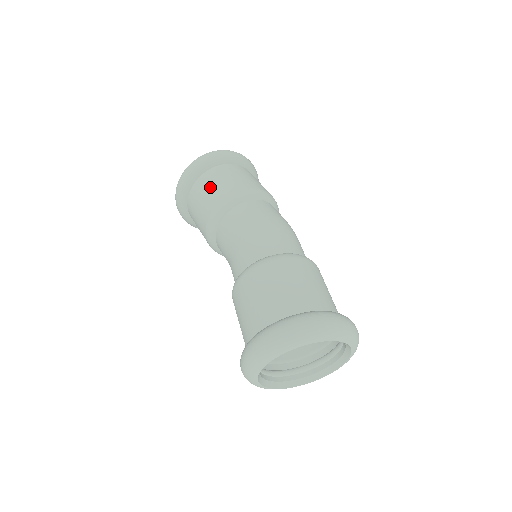
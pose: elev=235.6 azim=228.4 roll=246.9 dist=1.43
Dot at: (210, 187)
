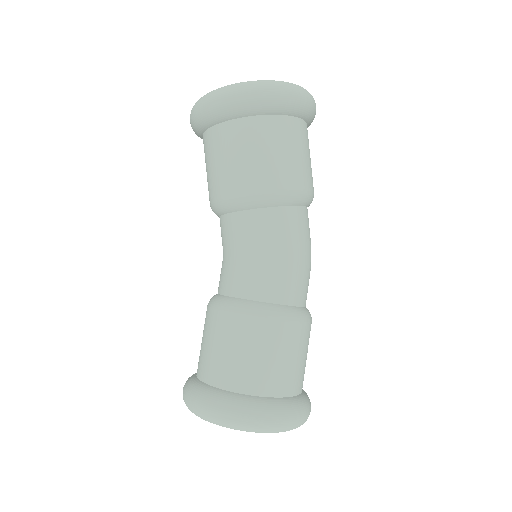
Dot at: (283, 150)
